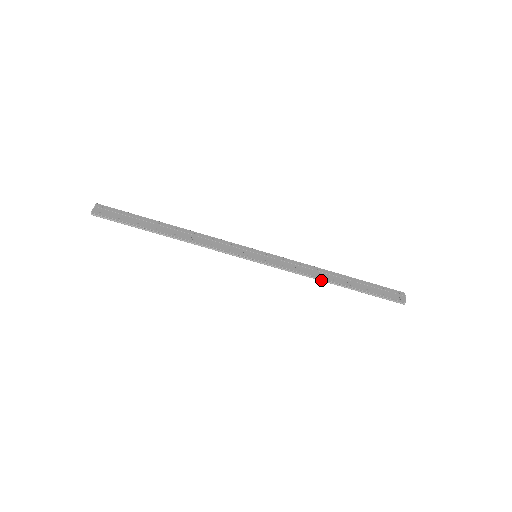
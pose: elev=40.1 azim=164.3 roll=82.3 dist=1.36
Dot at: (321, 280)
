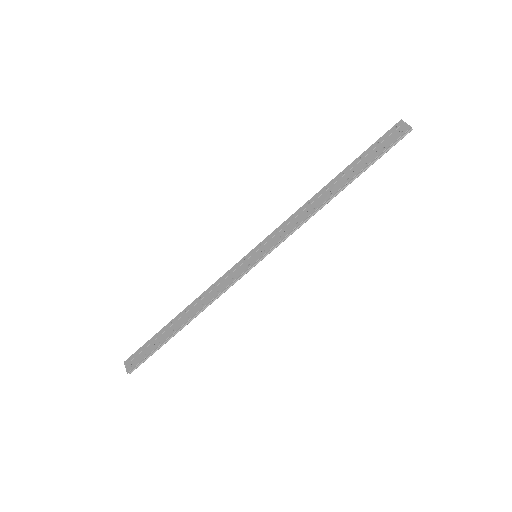
Dot at: (322, 207)
